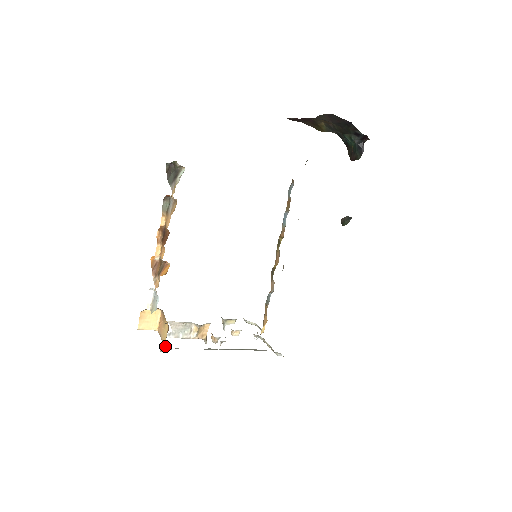
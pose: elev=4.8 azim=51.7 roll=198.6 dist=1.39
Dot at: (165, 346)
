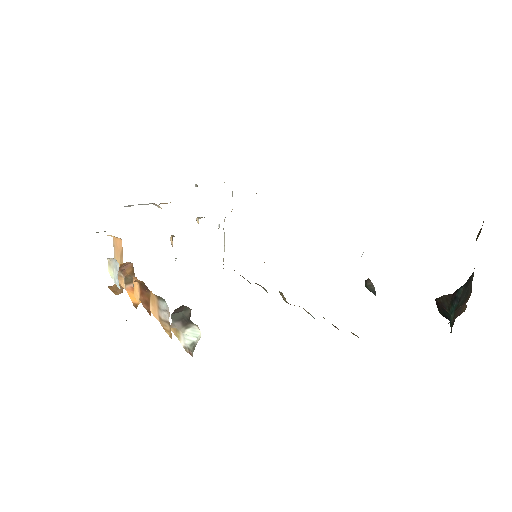
Dot at: occluded
